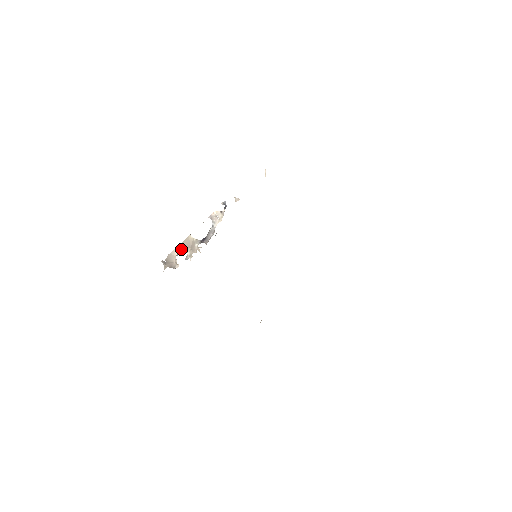
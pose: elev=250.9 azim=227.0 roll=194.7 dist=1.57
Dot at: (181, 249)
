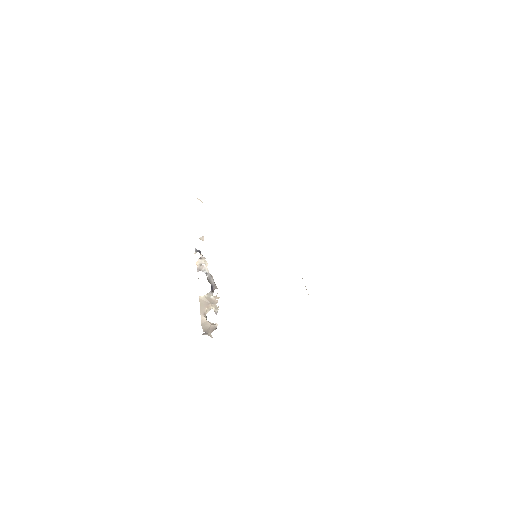
Dot at: (205, 312)
